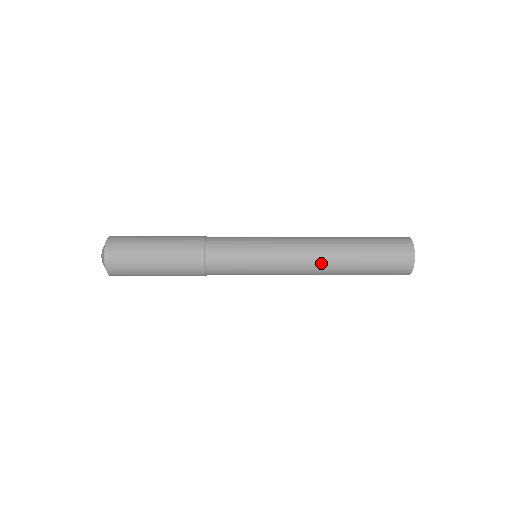
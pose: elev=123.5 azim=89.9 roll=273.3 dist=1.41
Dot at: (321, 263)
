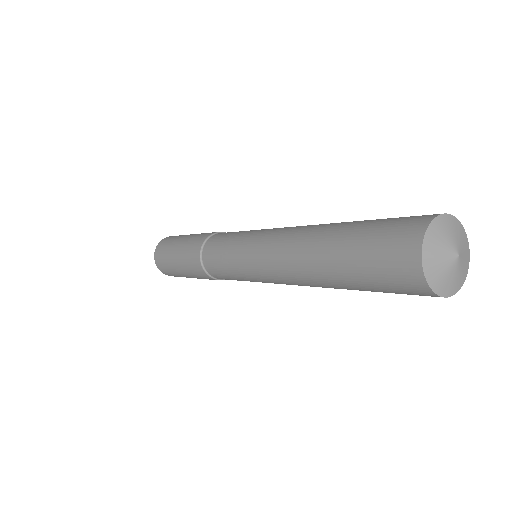
Dot at: (290, 254)
